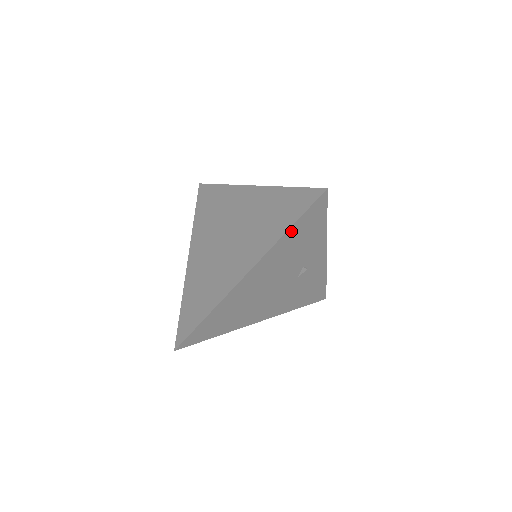
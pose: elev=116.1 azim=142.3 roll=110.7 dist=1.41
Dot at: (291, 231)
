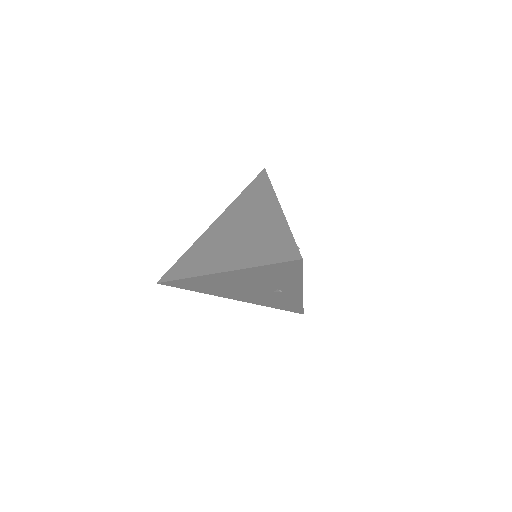
Dot at: (265, 267)
